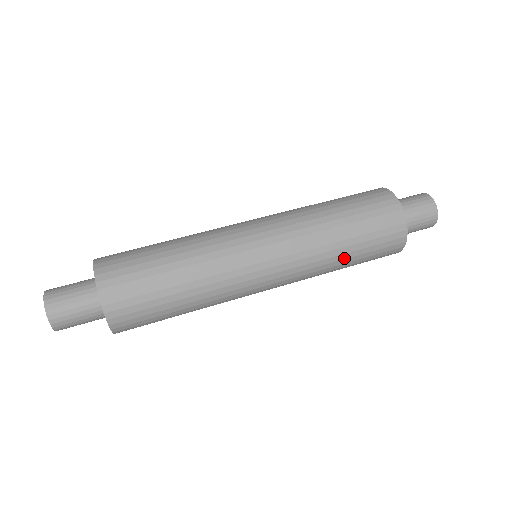
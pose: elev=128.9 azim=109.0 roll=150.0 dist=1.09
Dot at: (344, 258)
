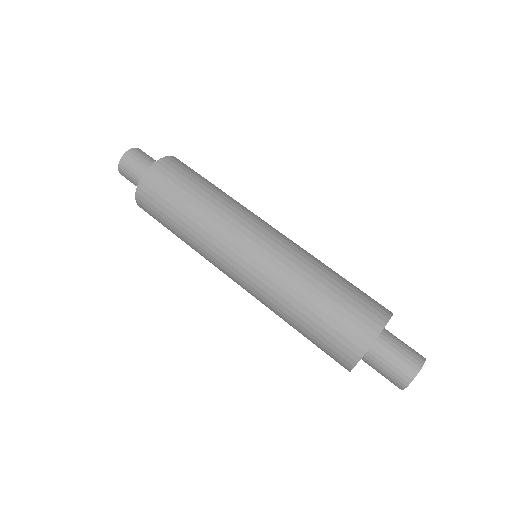
Dot at: (296, 320)
